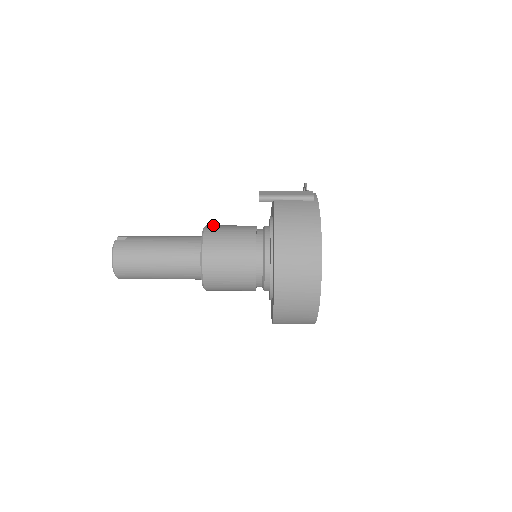
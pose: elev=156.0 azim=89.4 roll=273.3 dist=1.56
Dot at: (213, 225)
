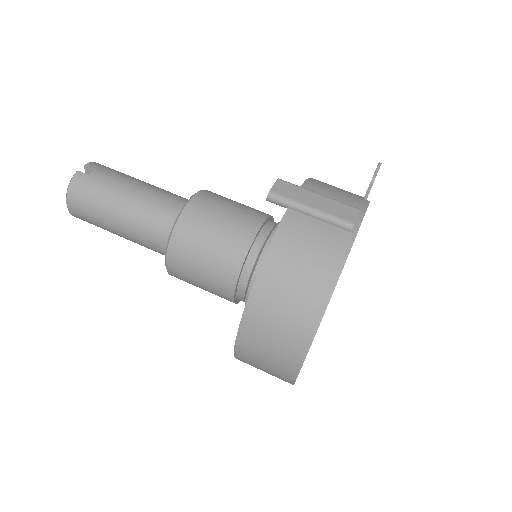
Dot at: (208, 194)
